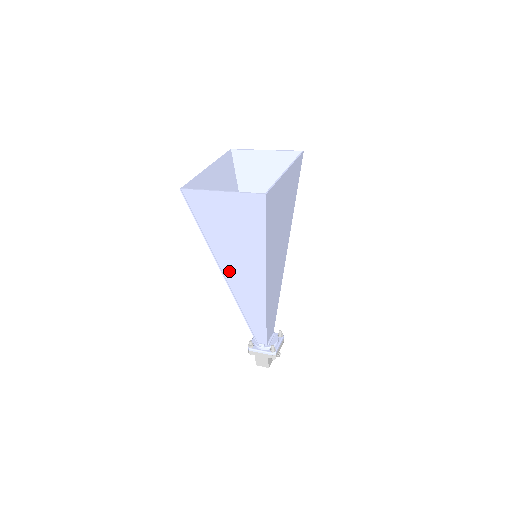
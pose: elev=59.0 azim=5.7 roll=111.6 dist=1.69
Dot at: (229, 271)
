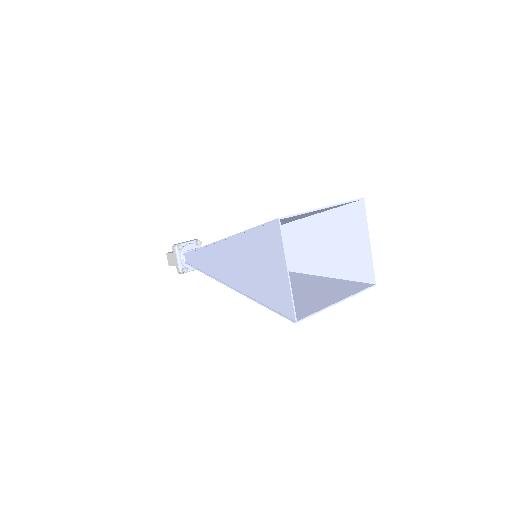
Dot at: (227, 248)
